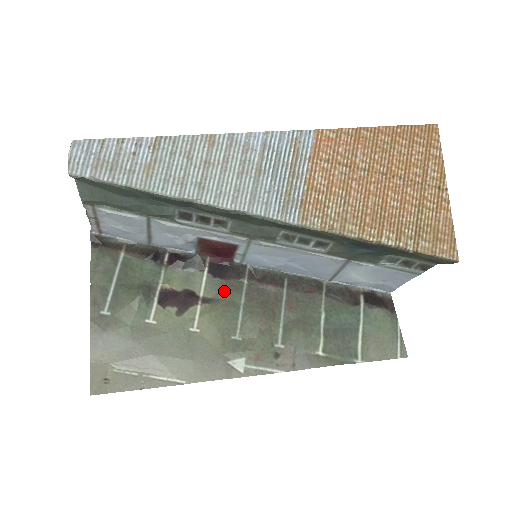
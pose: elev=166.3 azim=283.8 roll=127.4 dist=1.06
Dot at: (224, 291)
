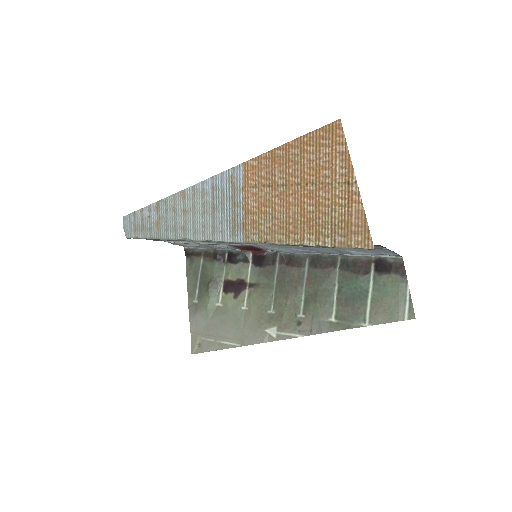
Dot at: (262, 276)
